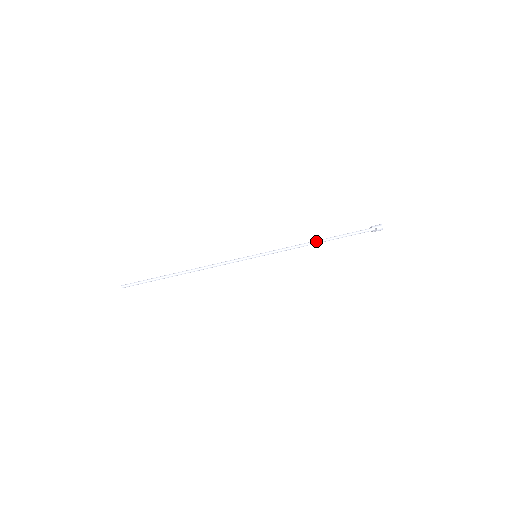
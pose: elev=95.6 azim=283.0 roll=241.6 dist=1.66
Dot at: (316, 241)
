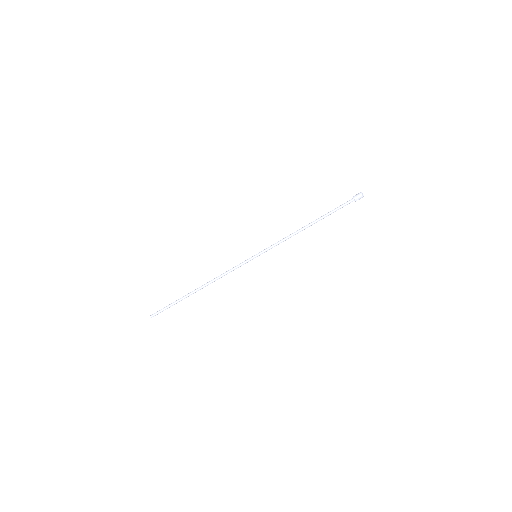
Dot at: (306, 227)
